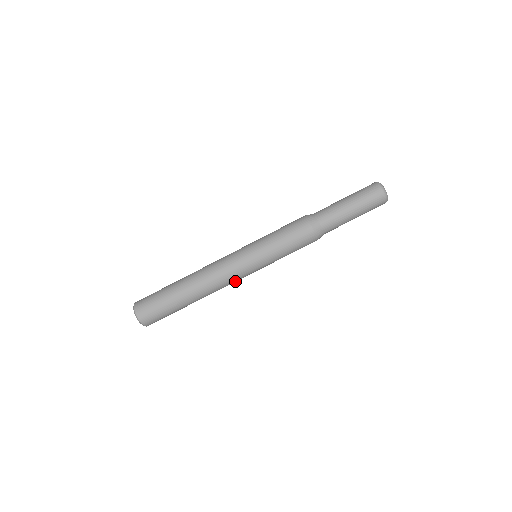
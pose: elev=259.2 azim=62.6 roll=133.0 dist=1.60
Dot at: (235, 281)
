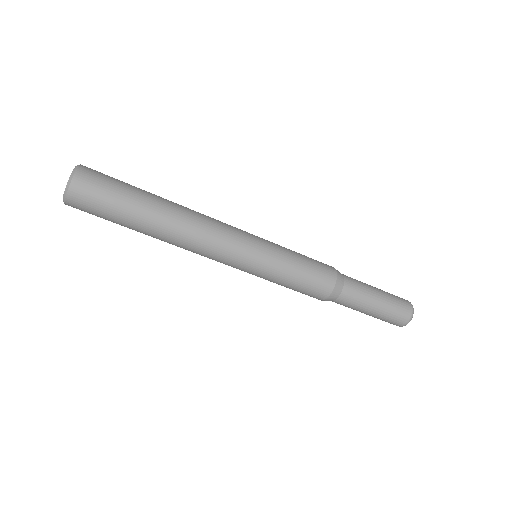
Dot at: occluded
